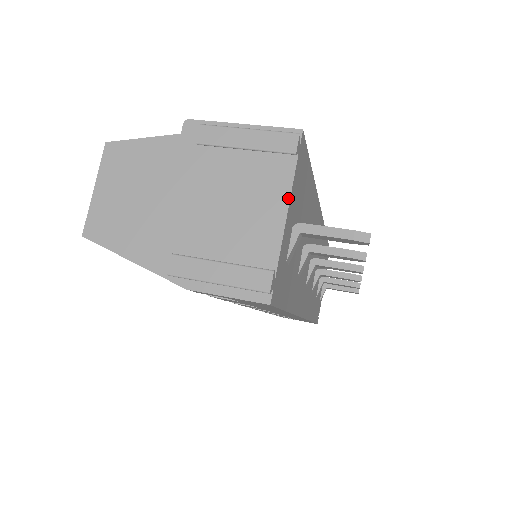
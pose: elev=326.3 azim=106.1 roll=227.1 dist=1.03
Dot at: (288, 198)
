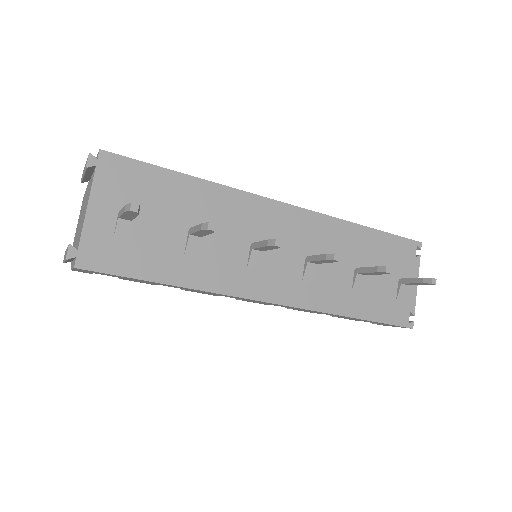
Dot at: (89, 196)
